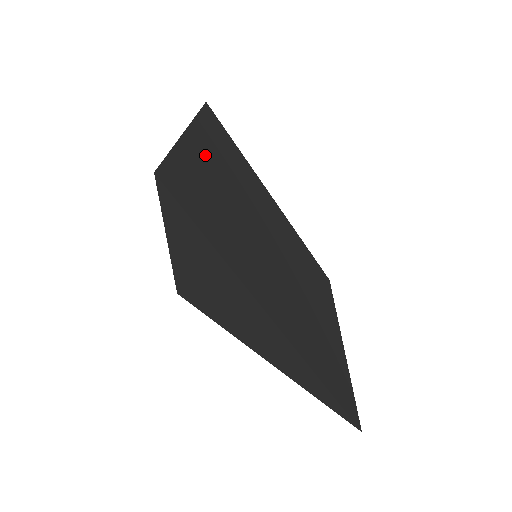
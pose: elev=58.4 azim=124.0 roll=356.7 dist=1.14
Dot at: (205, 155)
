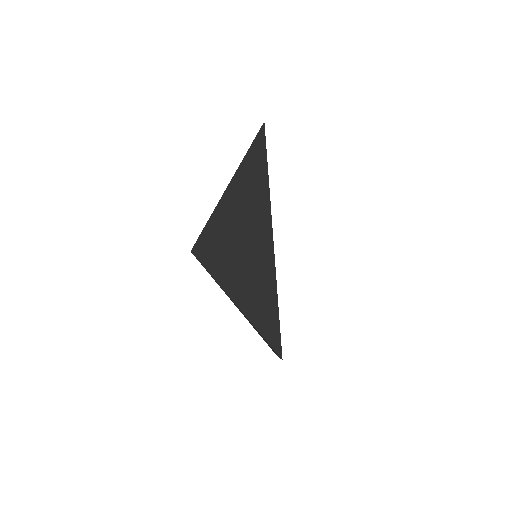
Dot at: occluded
